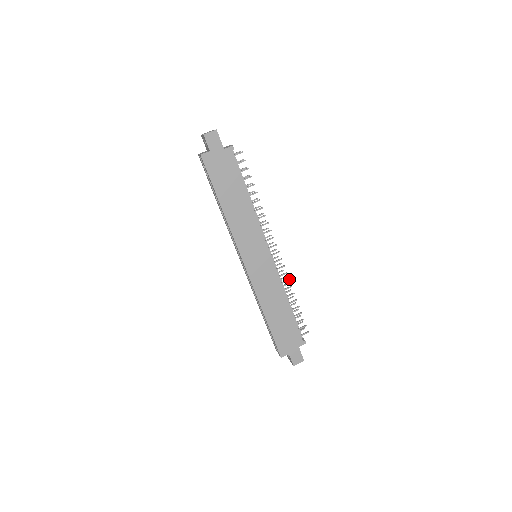
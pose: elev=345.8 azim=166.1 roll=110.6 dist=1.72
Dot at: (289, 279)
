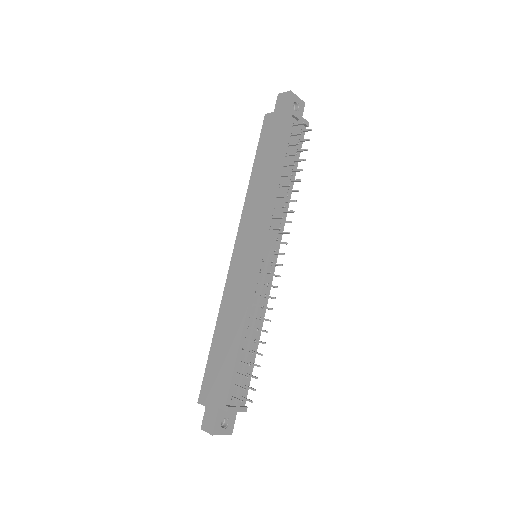
Dot at: (263, 306)
